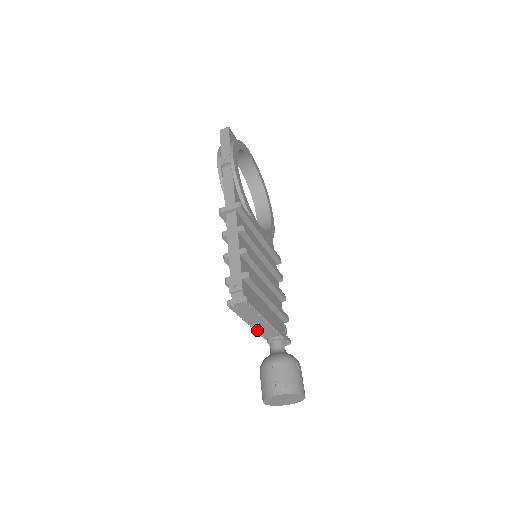
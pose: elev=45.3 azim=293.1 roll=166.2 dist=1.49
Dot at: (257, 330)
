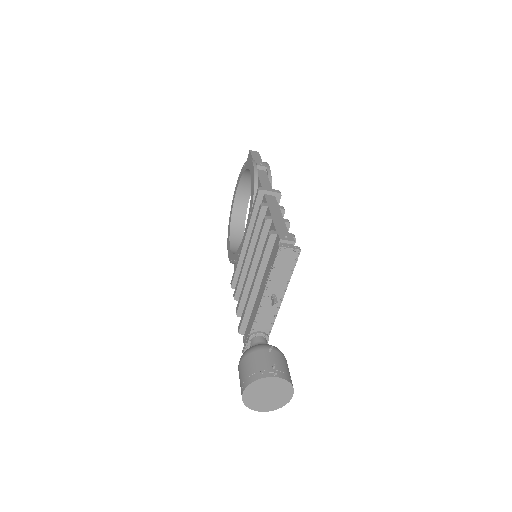
Dot at: (275, 300)
